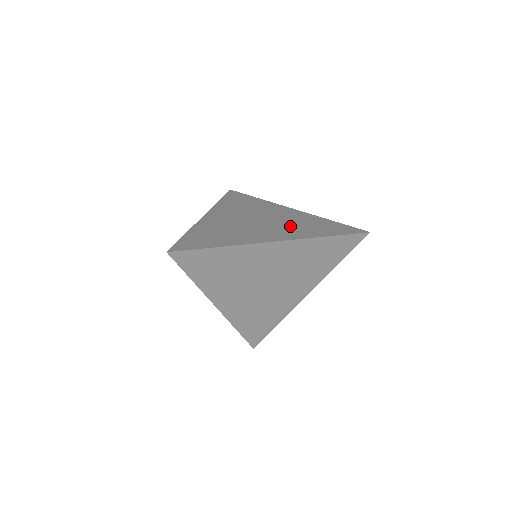
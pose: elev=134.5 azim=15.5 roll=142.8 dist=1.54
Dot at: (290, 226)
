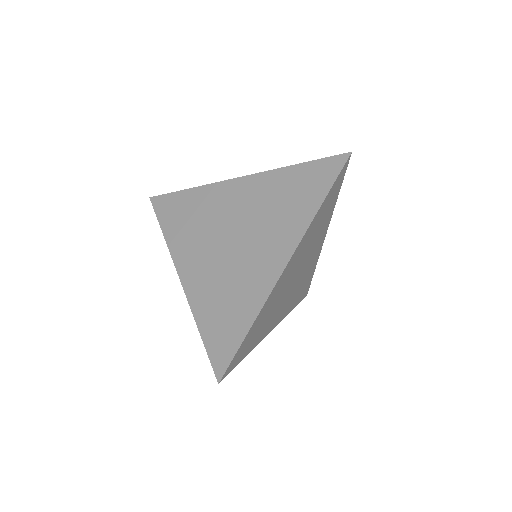
Dot at: (272, 219)
